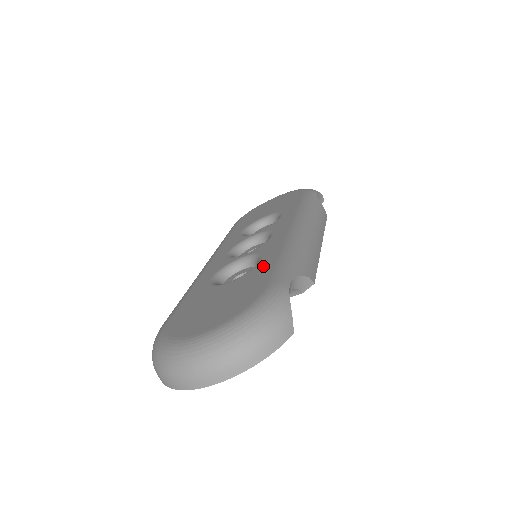
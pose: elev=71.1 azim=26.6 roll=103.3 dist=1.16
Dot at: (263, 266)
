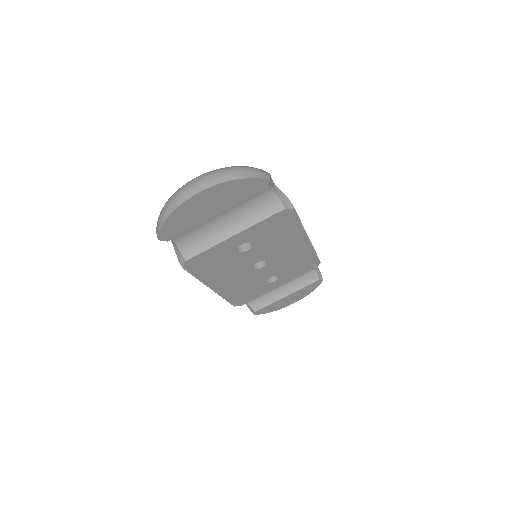
Dot at: occluded
